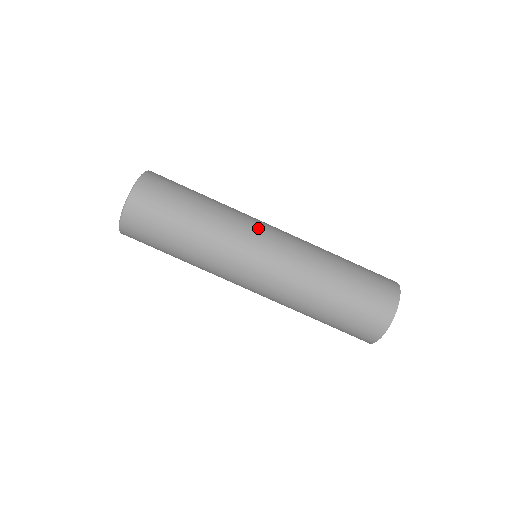
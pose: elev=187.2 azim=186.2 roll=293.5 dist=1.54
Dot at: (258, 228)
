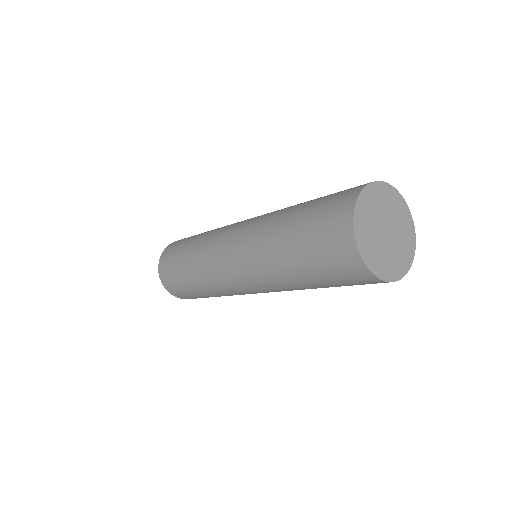
Dot at: (220, 244)
